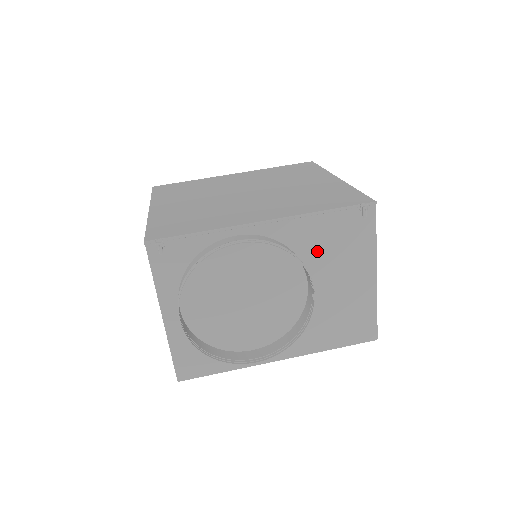
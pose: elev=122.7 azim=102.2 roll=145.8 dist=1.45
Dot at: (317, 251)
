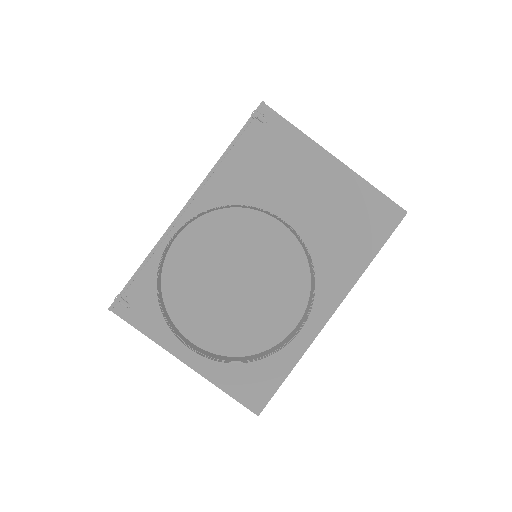
Dot at: (257, 187)
